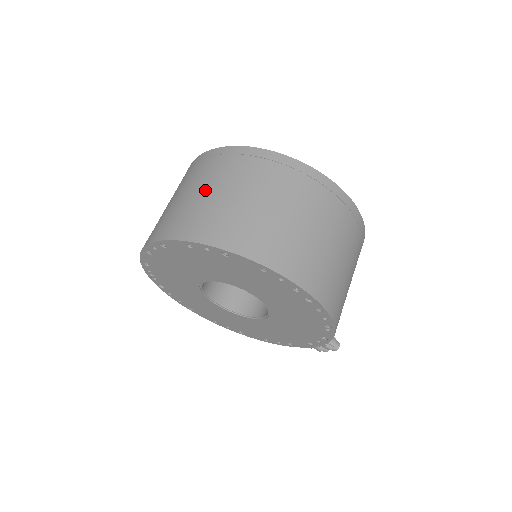
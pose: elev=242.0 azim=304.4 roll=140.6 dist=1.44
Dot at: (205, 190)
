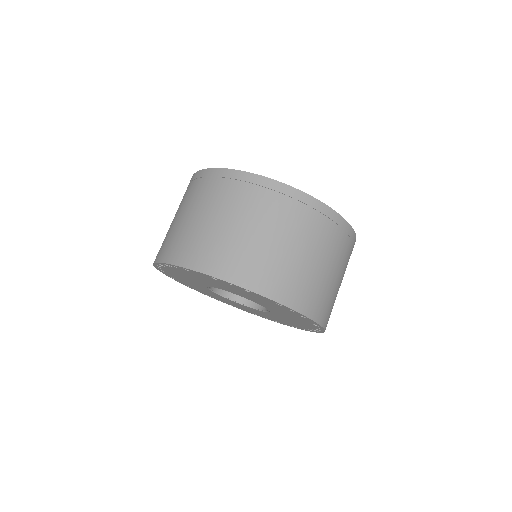
Dot at: (296, 248)
